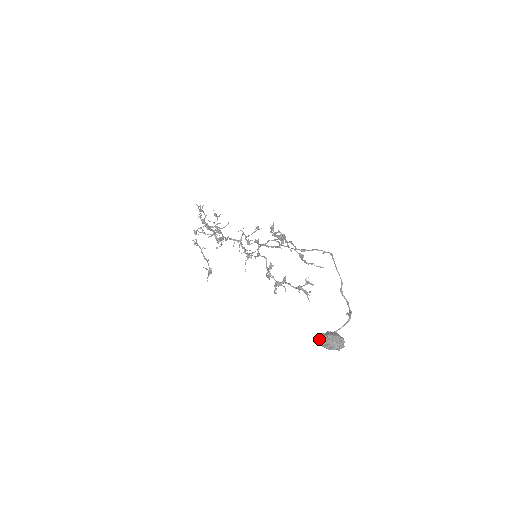
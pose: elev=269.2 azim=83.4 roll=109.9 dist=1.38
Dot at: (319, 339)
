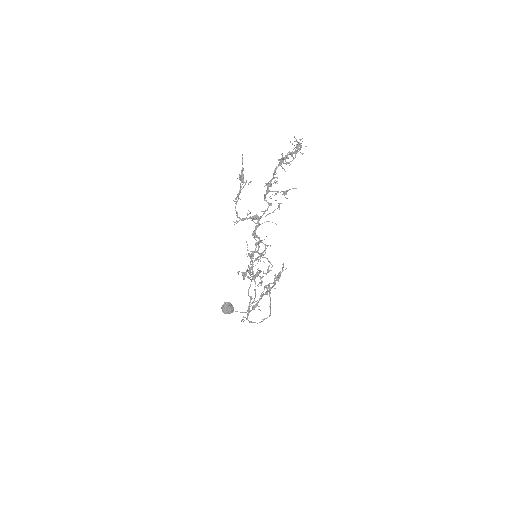
Dot at: (222, 308)
